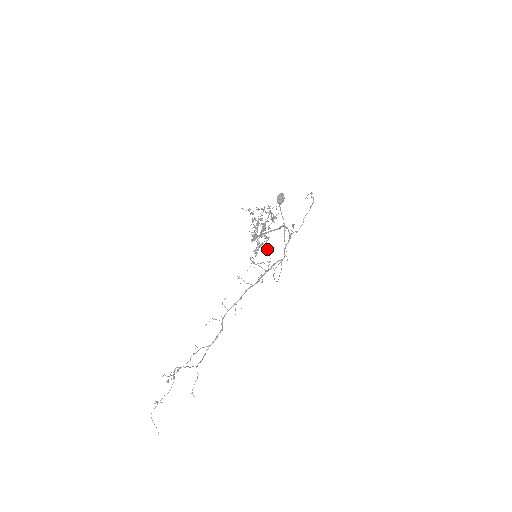
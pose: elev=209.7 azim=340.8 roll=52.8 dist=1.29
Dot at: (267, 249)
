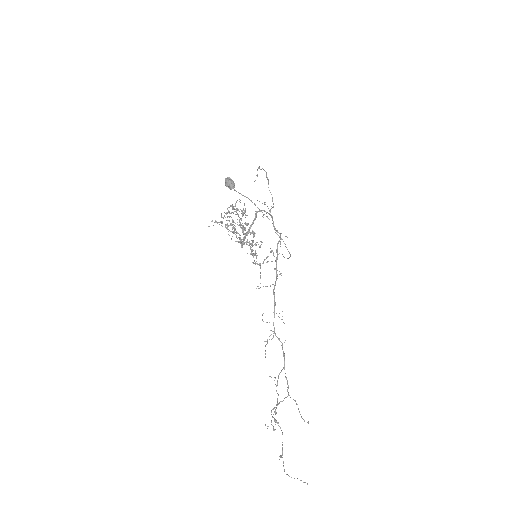
Dot at: occluded
